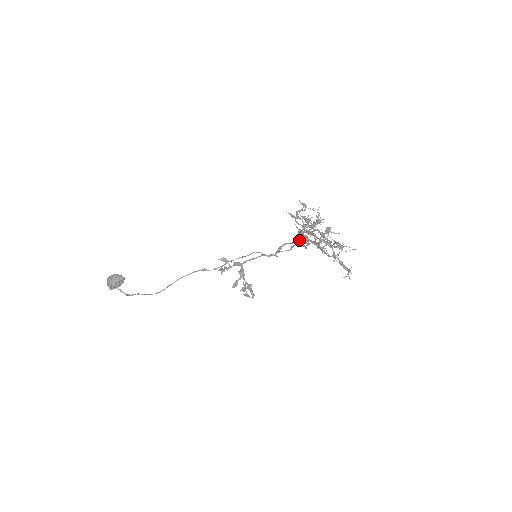
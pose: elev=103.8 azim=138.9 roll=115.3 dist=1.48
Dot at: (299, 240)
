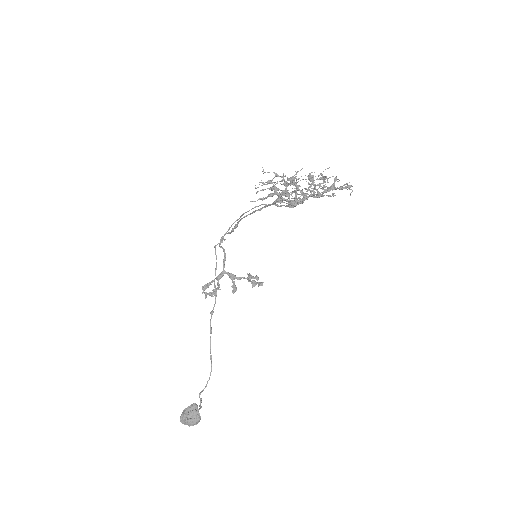
Dot at: (267, 206)
